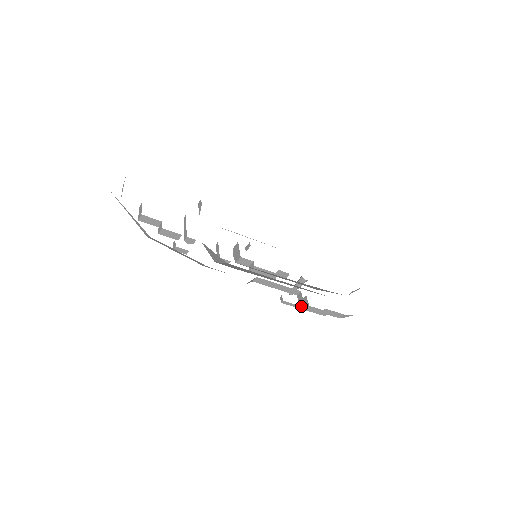
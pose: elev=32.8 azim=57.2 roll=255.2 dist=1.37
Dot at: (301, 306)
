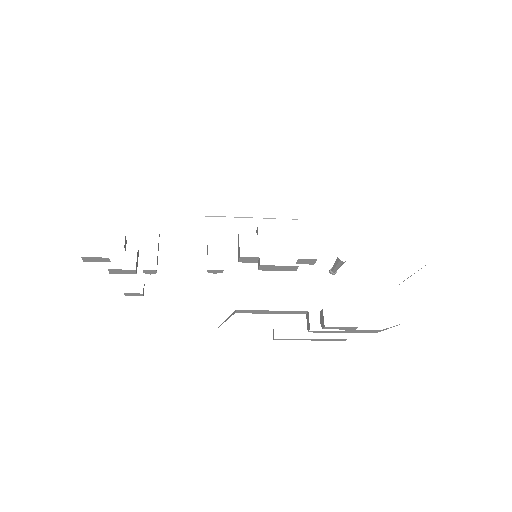
Dot at: (304, 339)
